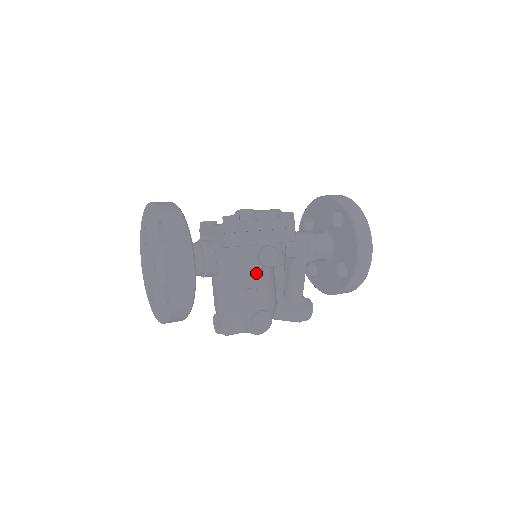
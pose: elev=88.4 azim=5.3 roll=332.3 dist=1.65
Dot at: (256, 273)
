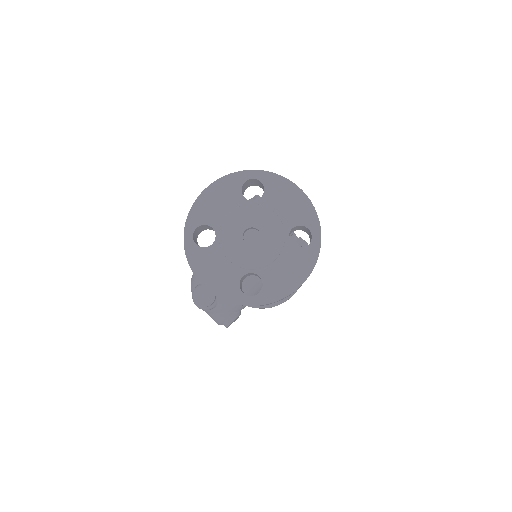
Dot at: occluded
